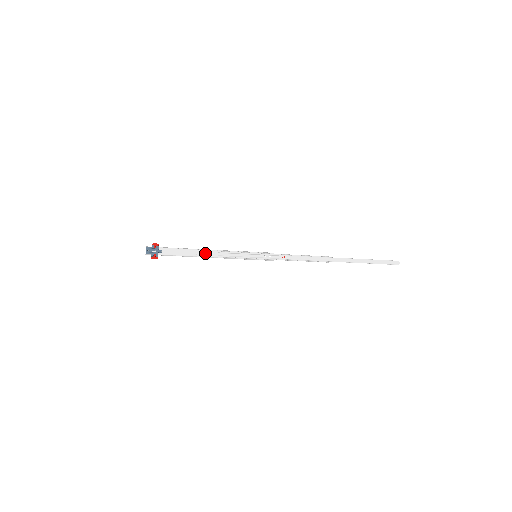
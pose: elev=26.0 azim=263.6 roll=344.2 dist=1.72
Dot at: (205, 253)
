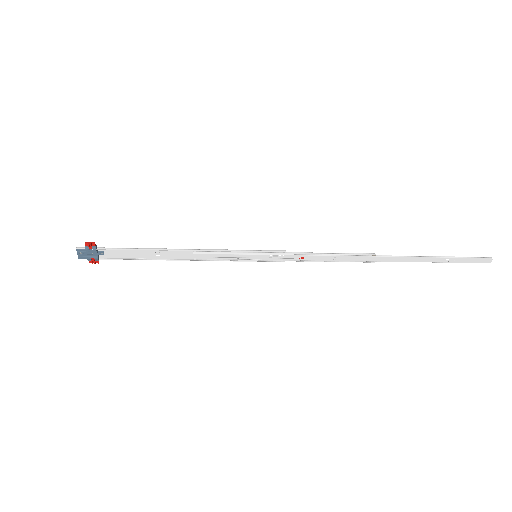
Dot at: (173, 253)
